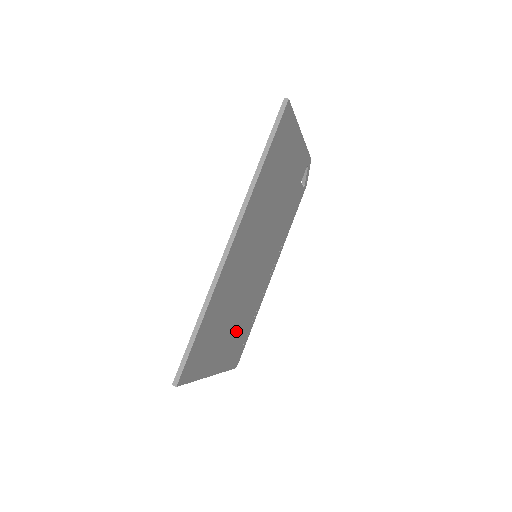
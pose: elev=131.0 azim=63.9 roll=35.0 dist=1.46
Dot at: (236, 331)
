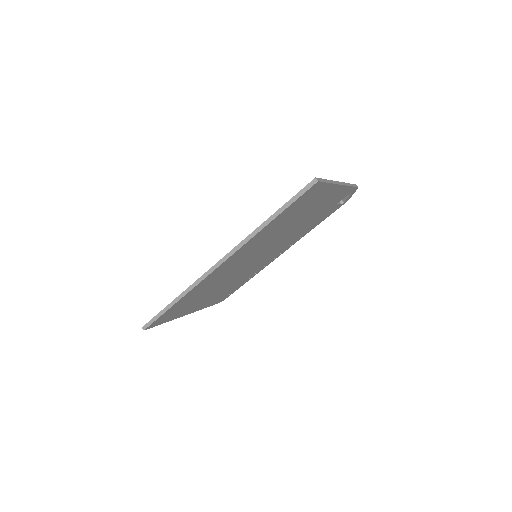
Dot at: (222, 291)
